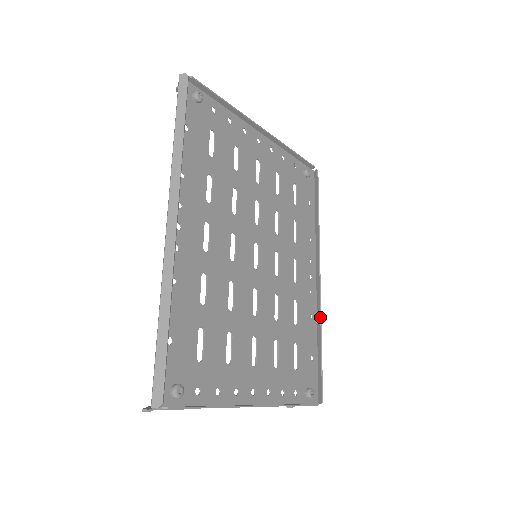
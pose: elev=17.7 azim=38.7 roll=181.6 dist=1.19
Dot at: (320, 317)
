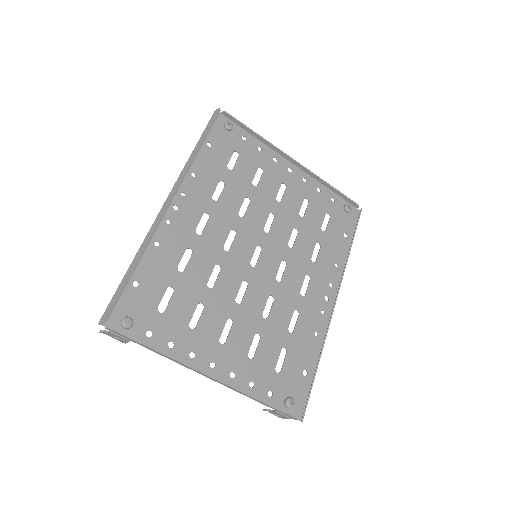
Dot at: (325, 336)
